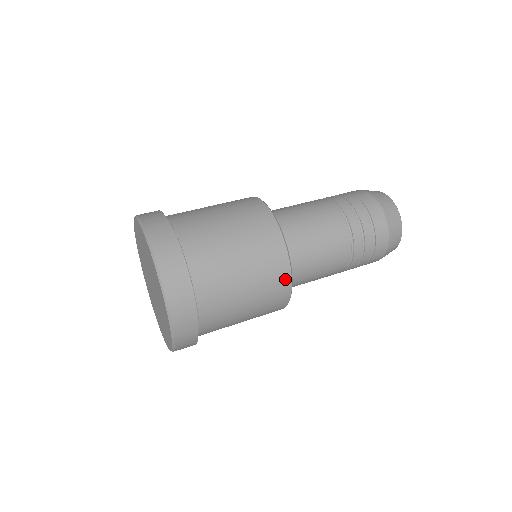
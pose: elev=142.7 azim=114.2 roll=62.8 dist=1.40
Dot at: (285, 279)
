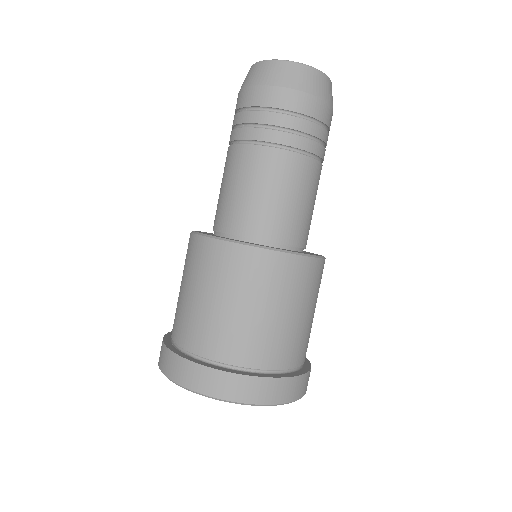
Dot at: occluded
